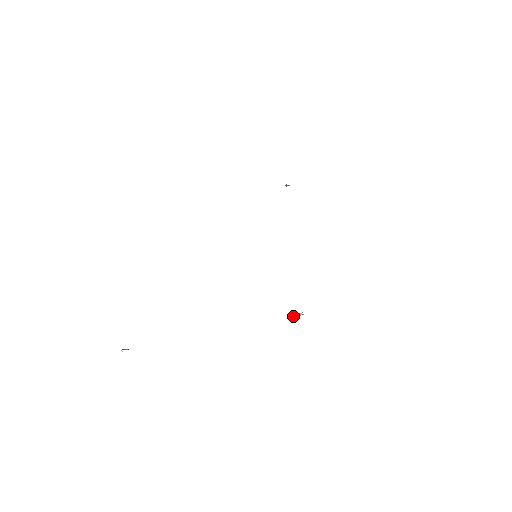
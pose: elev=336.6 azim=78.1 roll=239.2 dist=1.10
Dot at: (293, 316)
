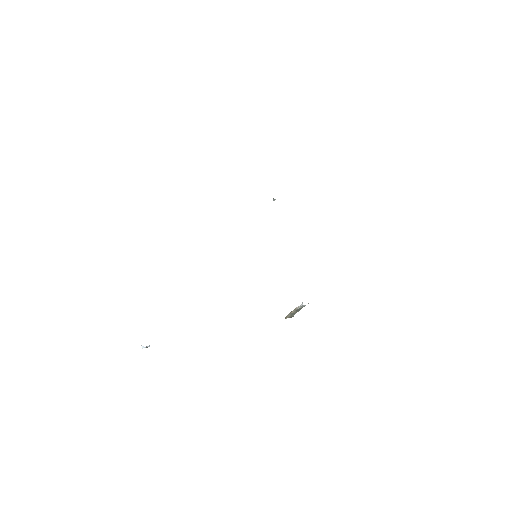
Dot at: (291, 317)
